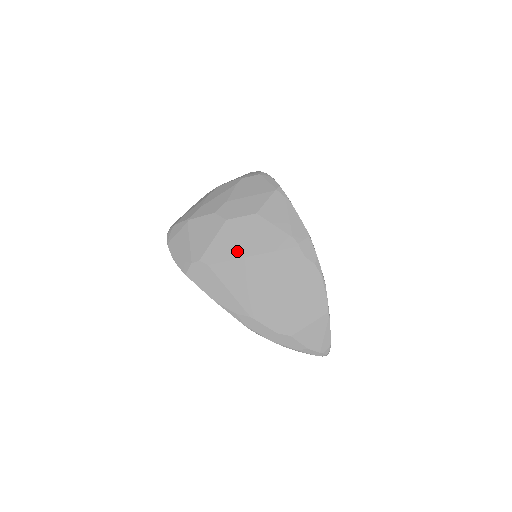
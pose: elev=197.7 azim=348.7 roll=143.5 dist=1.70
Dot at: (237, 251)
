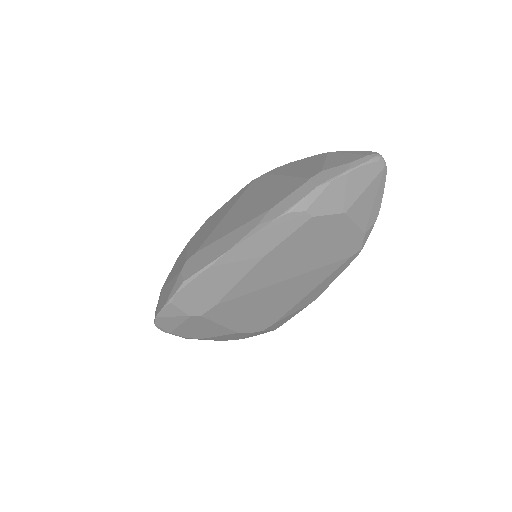
Dot at: (212, 228)
